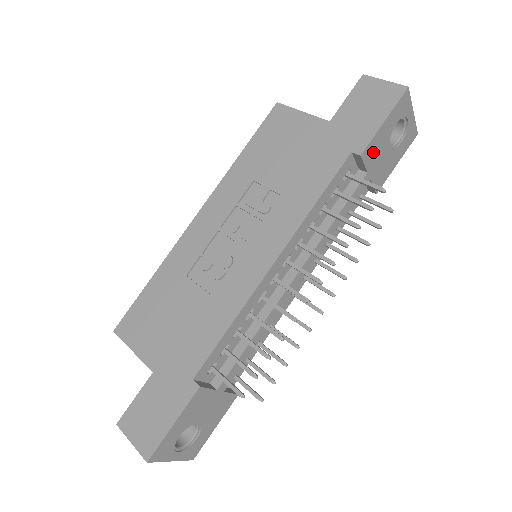
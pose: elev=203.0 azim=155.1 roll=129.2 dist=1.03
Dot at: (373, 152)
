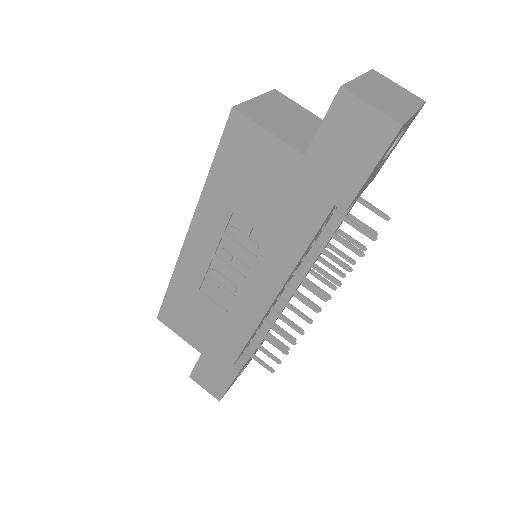
Dot at: (361, 190)
